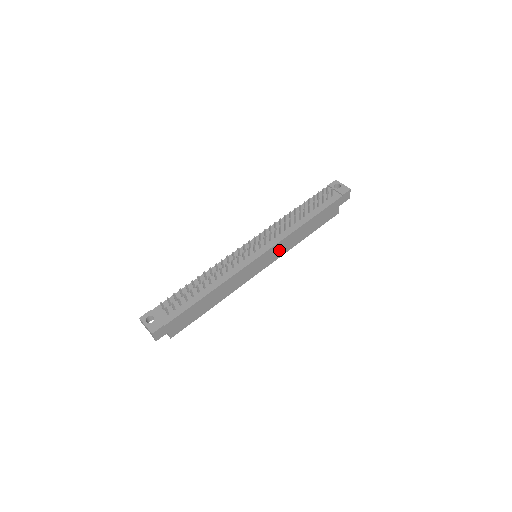
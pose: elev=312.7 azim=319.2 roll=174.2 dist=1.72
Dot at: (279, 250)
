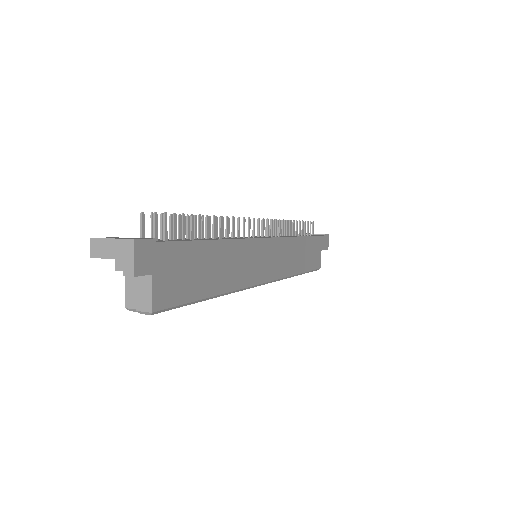
Dot at: (281, 262)
